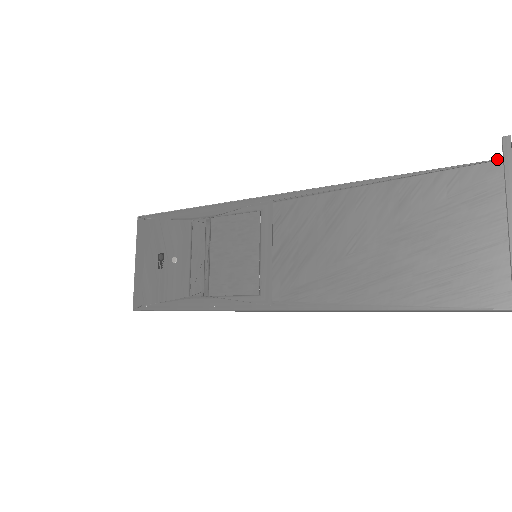
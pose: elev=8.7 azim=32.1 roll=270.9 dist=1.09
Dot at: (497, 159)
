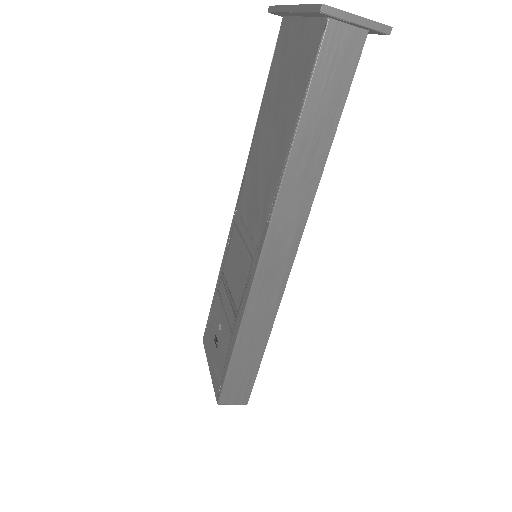
Dot at: occluded
